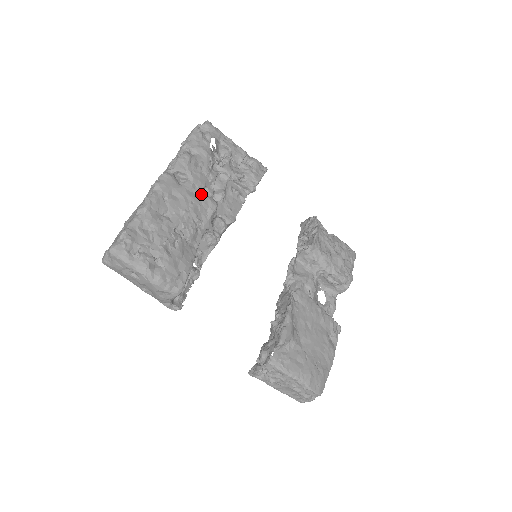
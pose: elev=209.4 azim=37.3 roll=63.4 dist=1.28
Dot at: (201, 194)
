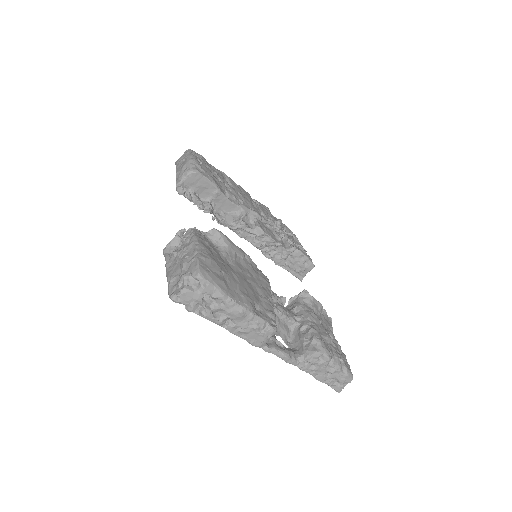
Dot at: (257, 208)
